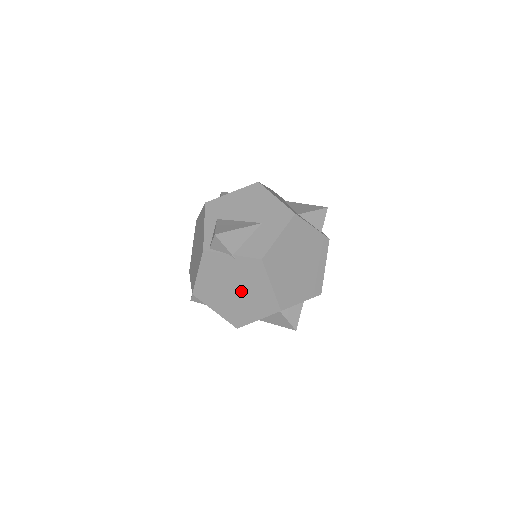
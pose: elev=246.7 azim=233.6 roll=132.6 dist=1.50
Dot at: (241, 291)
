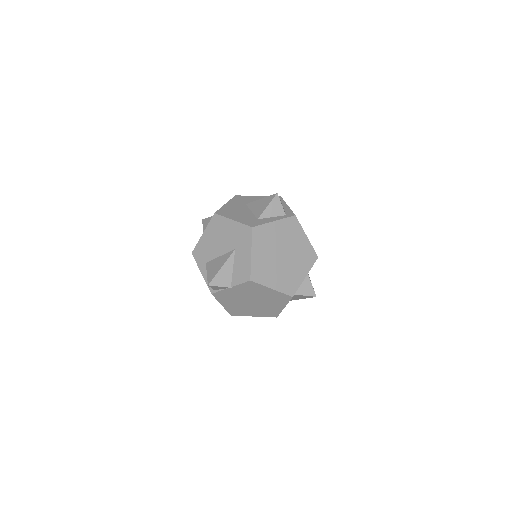
Dot at: (257, 300)
